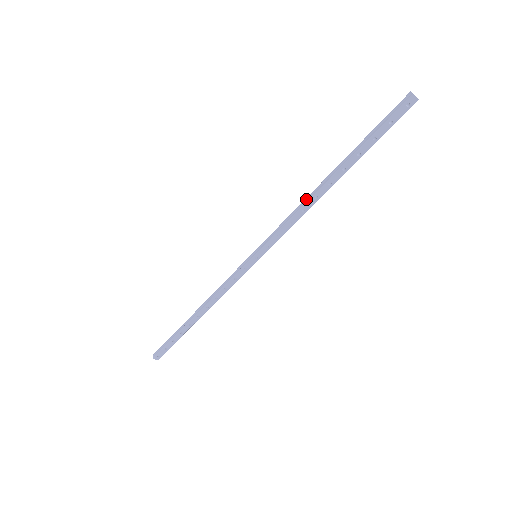
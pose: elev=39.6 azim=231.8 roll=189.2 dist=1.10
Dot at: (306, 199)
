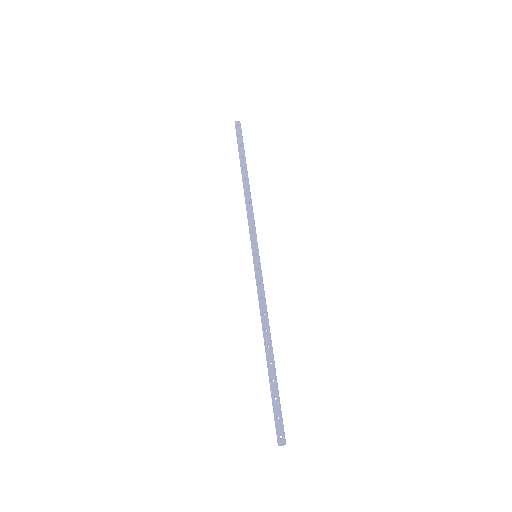
Dot at: (245, 199)
